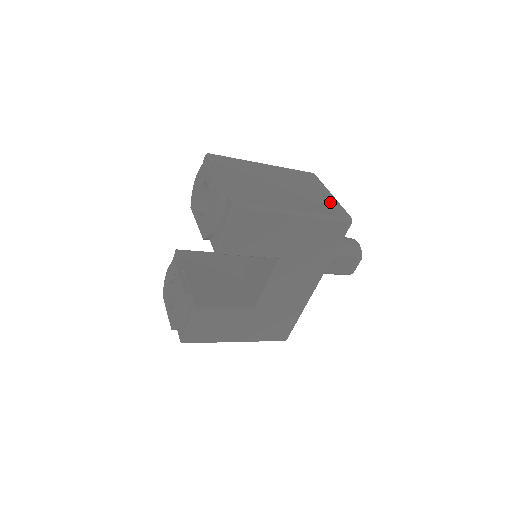
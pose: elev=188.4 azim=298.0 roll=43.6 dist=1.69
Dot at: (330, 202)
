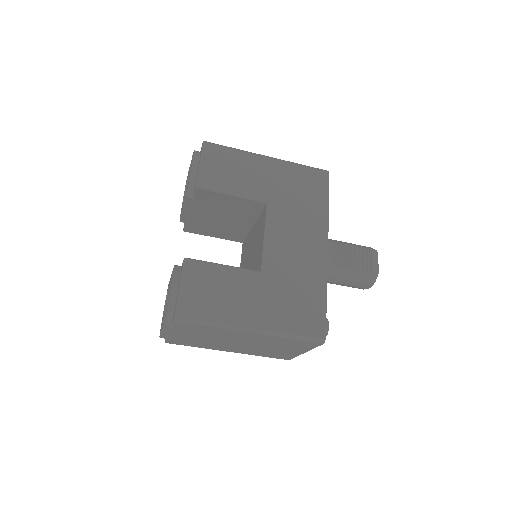
Dot at: occluded
